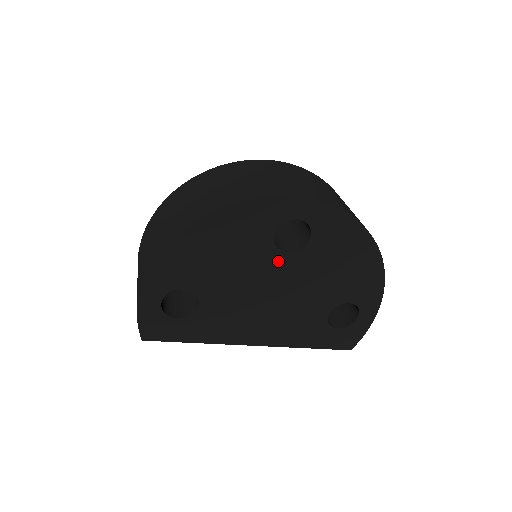
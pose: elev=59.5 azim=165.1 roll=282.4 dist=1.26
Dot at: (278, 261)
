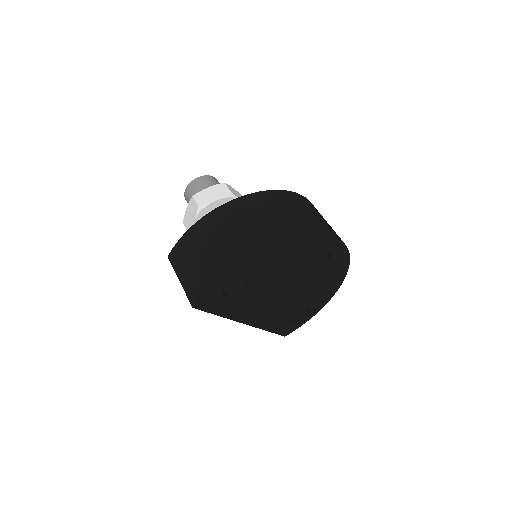
Dot at: (302, 274)
